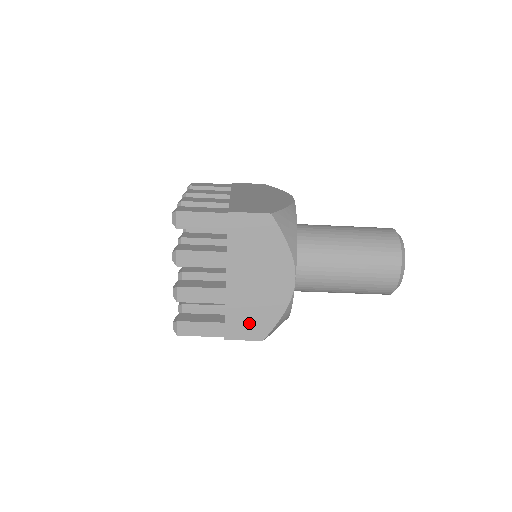
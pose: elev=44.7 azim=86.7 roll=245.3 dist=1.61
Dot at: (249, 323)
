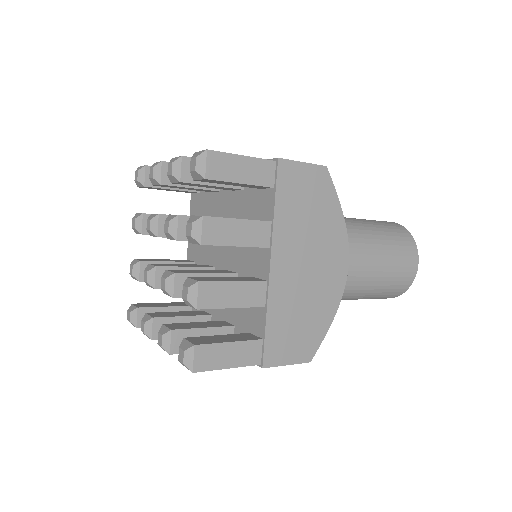
Dot at: occluded
